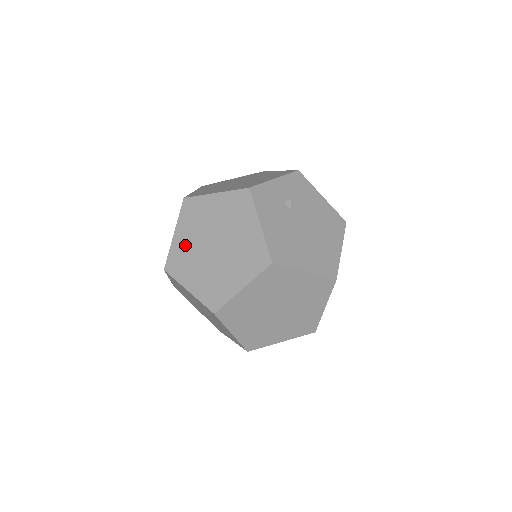
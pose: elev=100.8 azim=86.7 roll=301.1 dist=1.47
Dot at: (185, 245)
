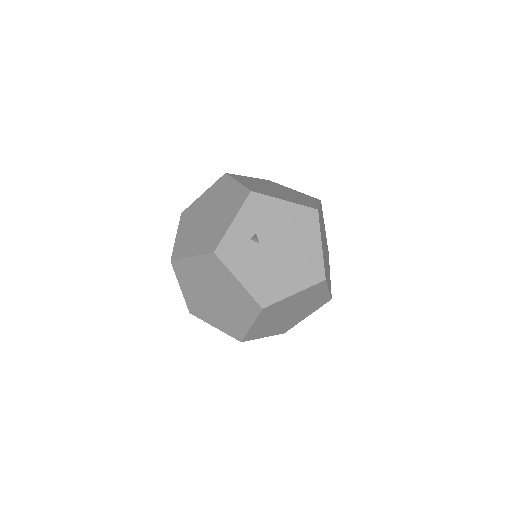
Dot at: (193, 296)
